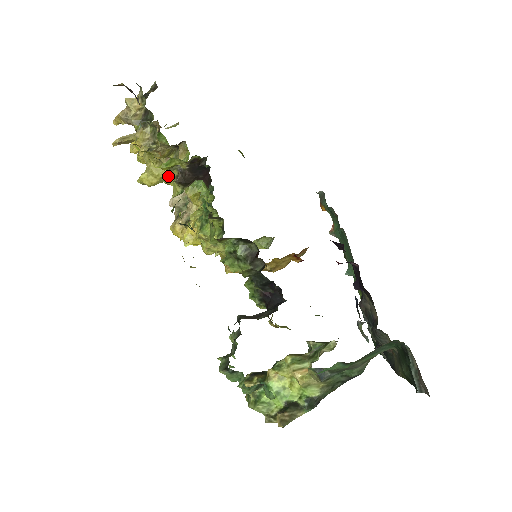
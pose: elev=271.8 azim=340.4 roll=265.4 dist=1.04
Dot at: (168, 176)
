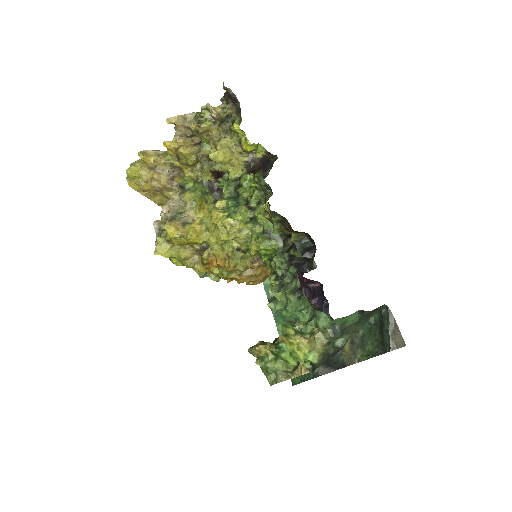
Dot at: (236, 161)
